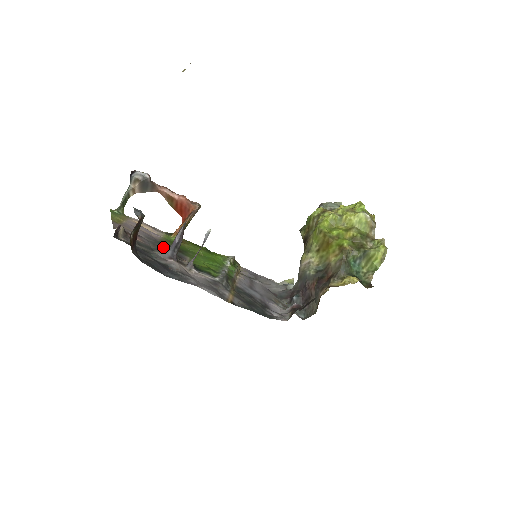
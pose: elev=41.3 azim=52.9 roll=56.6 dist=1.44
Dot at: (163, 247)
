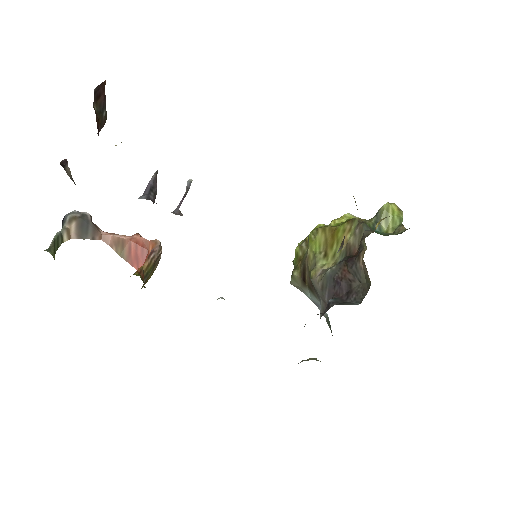
Dot at: occluded
